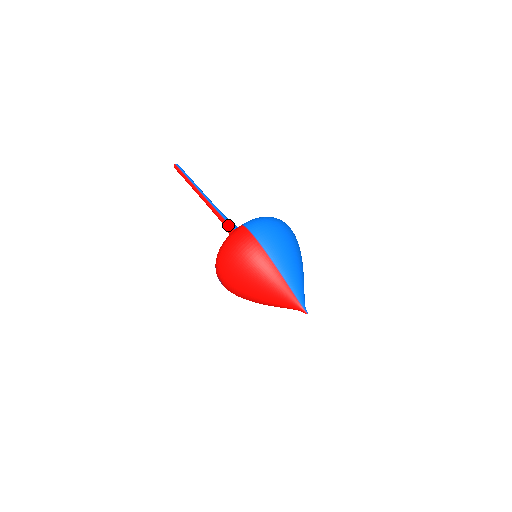
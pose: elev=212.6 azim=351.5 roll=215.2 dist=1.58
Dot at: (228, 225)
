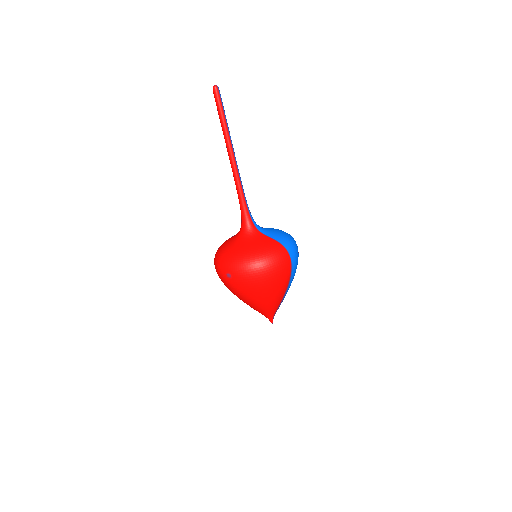
Dot at: (248, 213)
